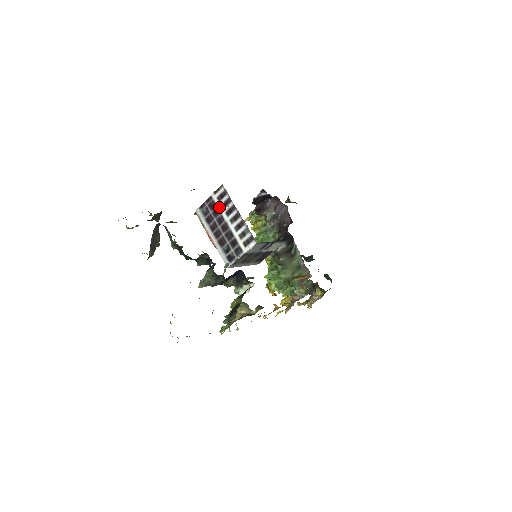
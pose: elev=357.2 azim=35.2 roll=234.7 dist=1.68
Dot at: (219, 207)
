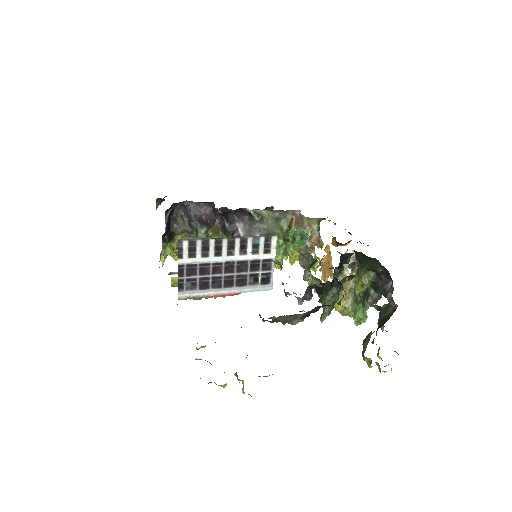
Dot at: (202, 261)
